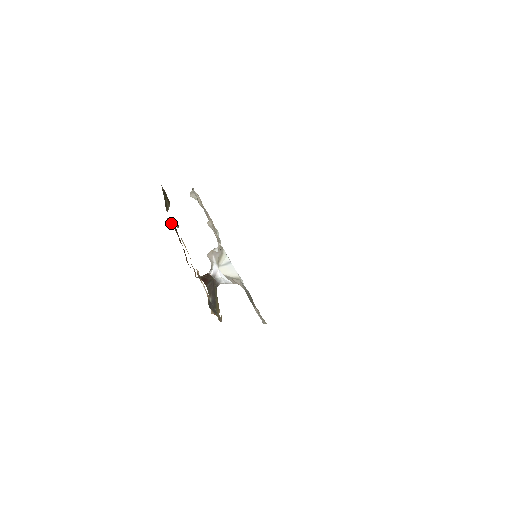
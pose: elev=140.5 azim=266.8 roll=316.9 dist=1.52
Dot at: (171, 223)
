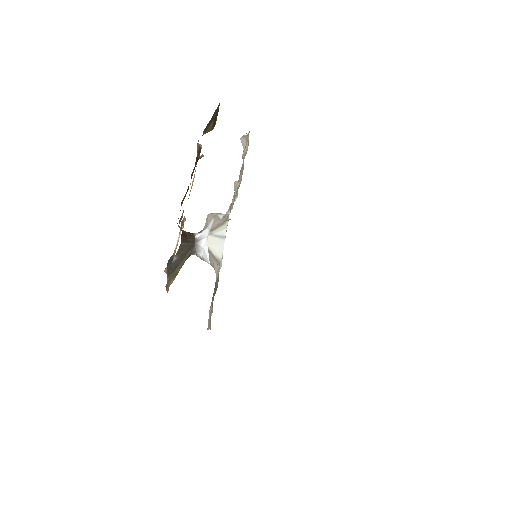
Dot at: (198, 149)
